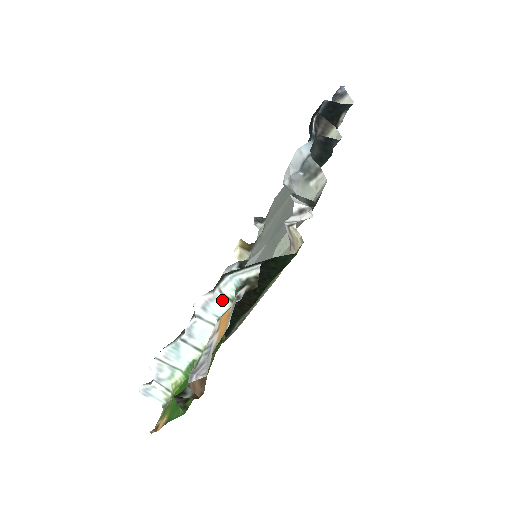
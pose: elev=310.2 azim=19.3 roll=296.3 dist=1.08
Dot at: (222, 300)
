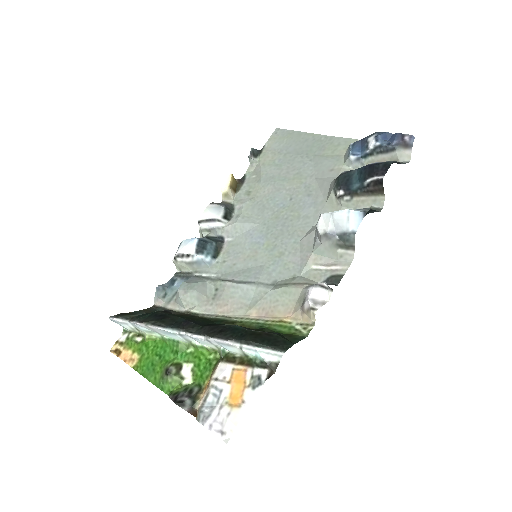
Dot at: (237, 350)
